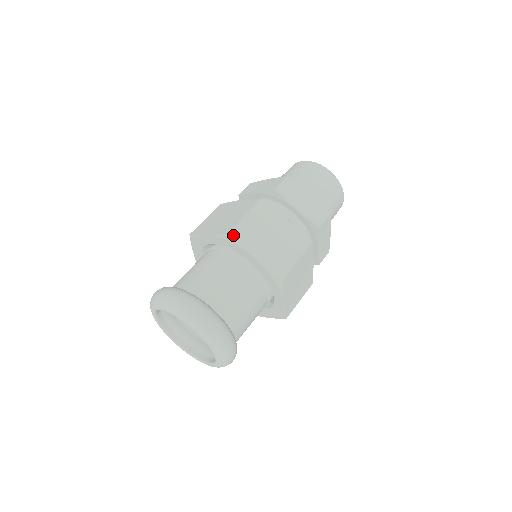
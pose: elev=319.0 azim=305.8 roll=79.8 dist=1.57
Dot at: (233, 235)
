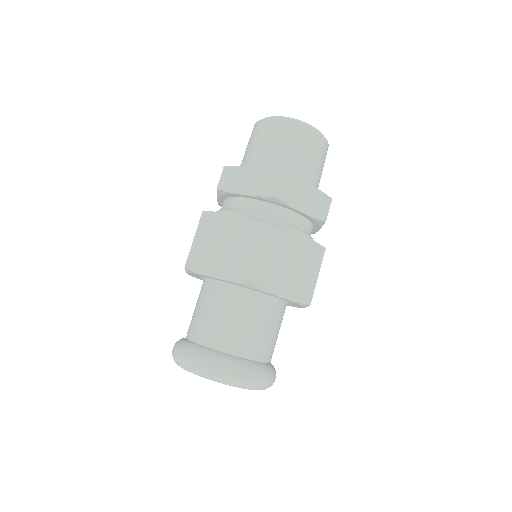
Dot at: (254, 284)
